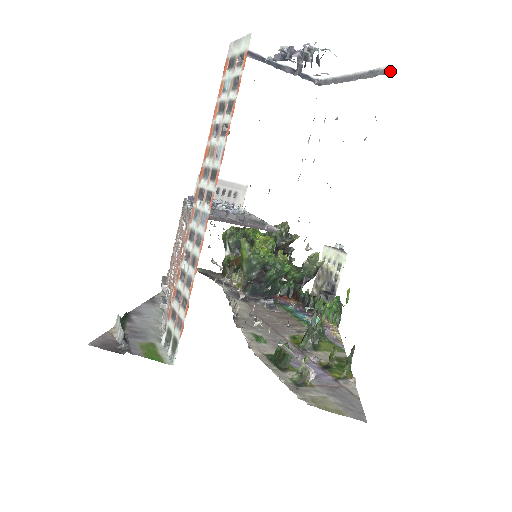
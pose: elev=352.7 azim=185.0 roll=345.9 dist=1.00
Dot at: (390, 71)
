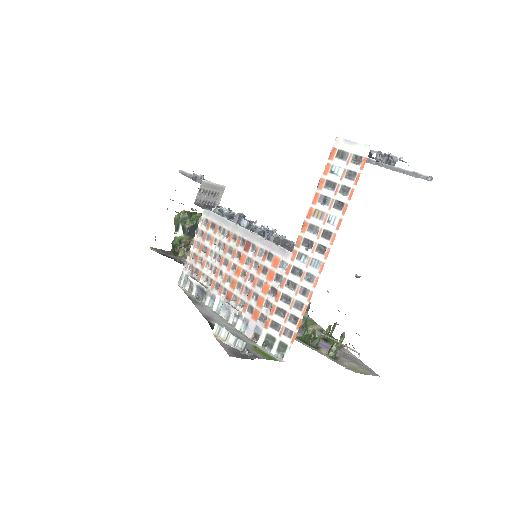
Dot at: occluded
